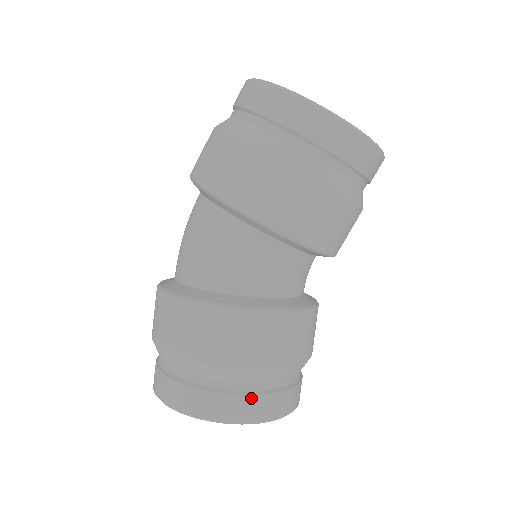
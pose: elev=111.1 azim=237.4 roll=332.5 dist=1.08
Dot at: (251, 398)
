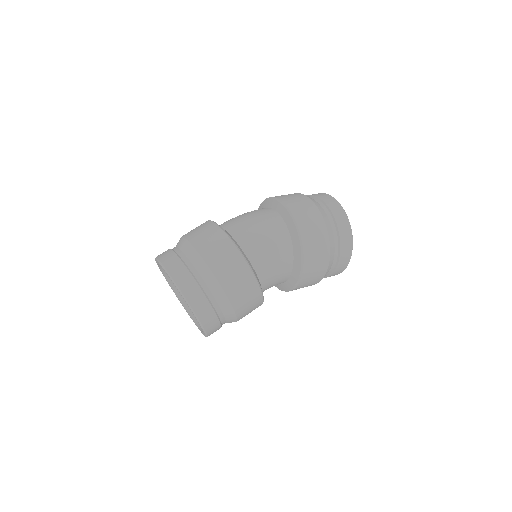
Dot at: (219, 325)
